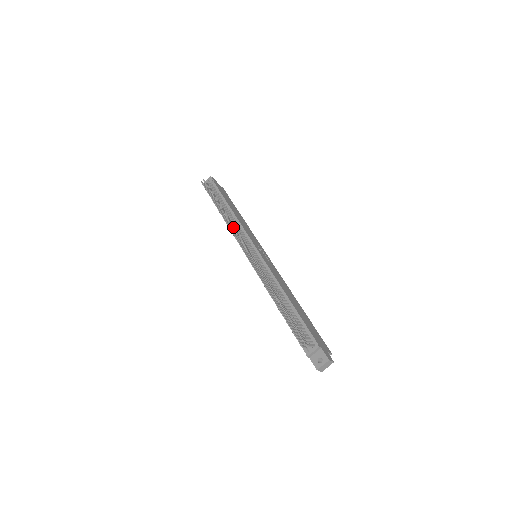
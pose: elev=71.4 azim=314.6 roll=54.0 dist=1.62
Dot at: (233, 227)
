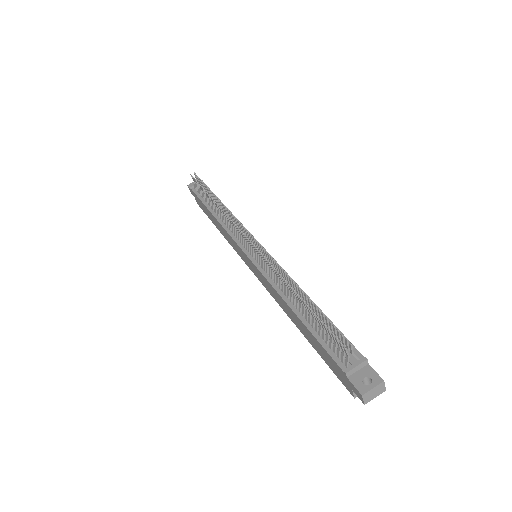
Dot at: (232, 214)
